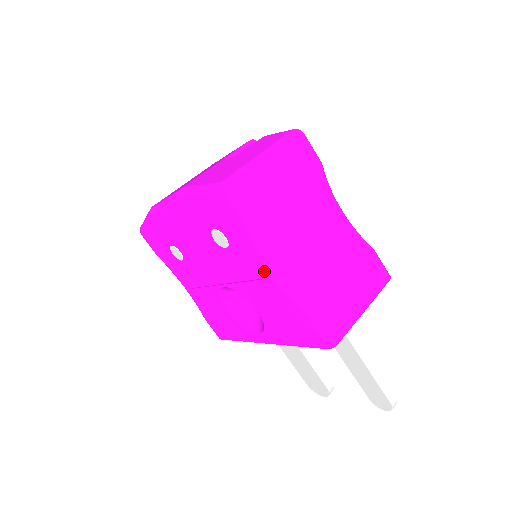
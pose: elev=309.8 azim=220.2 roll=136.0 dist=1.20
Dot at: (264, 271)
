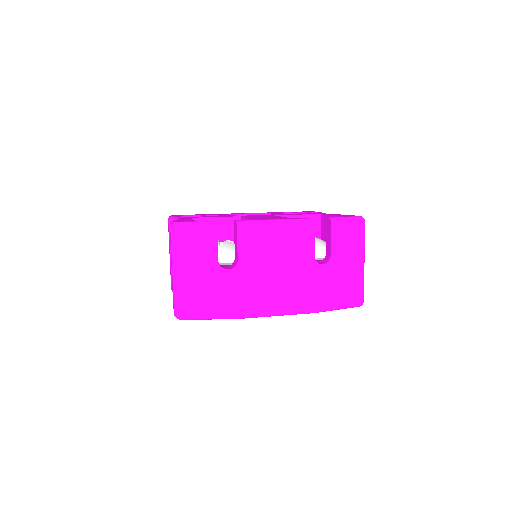
Dot at: occluded
